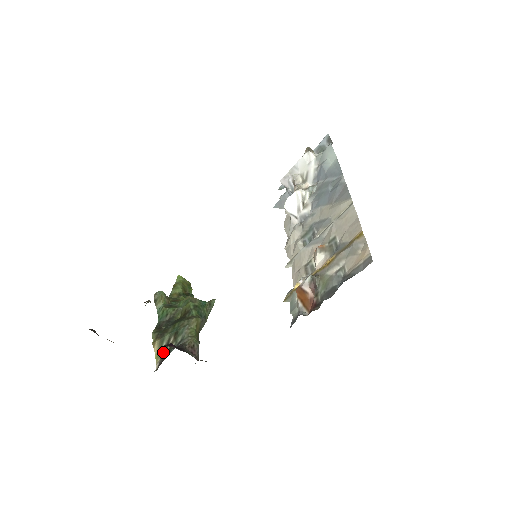
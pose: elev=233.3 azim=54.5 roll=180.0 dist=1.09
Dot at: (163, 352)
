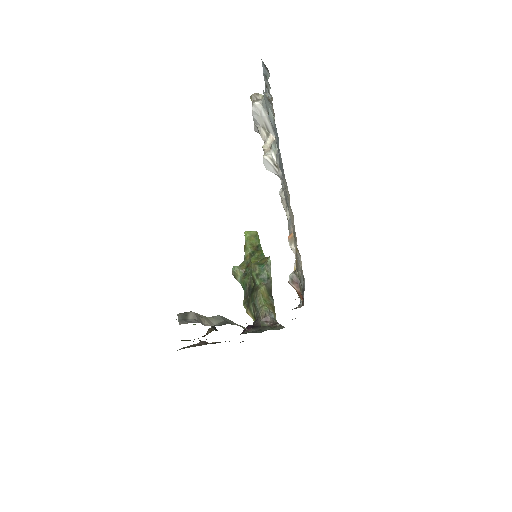
Dot at: (255, 317)
